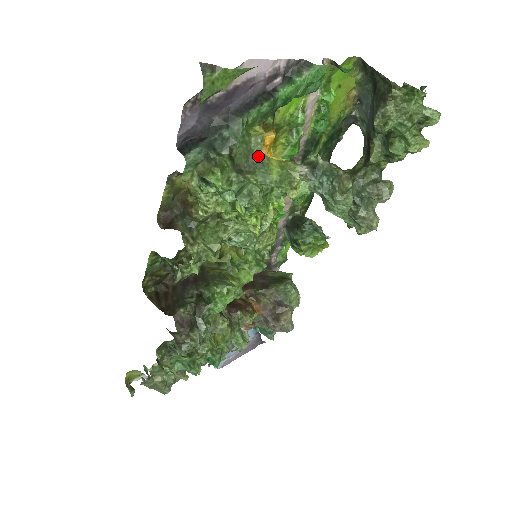
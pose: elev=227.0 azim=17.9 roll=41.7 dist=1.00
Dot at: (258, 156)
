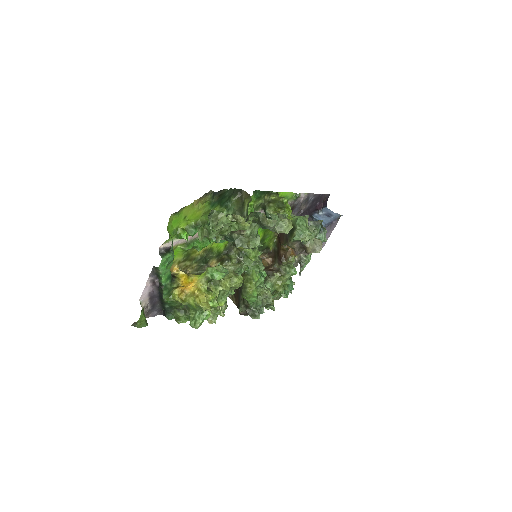
Dot at: (184, 305)
